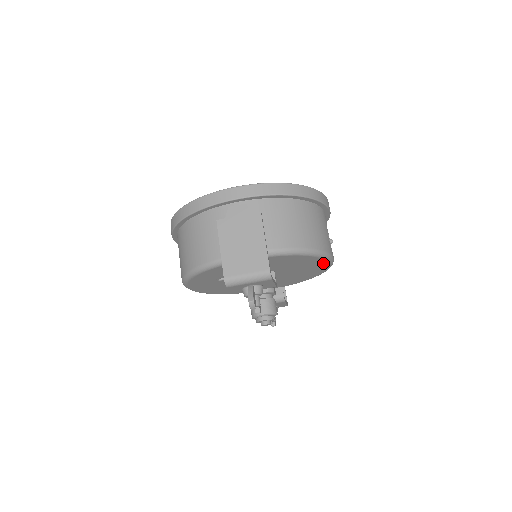
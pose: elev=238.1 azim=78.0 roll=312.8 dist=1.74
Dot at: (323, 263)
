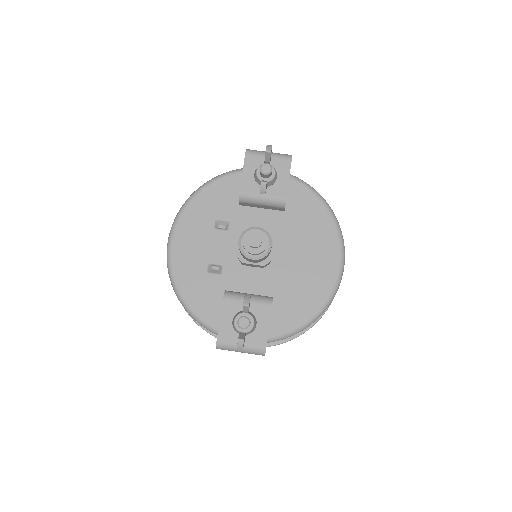
Dot at: (333, 250)
